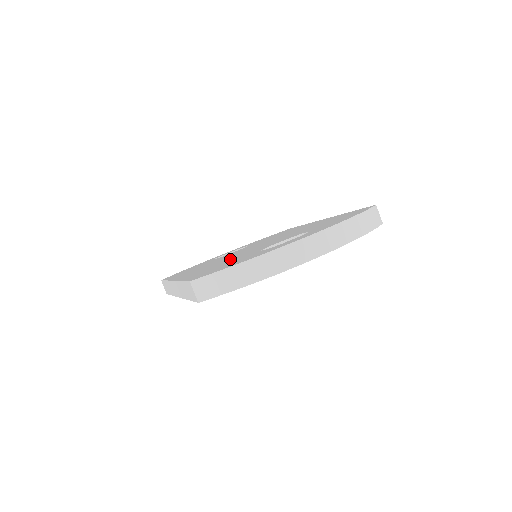
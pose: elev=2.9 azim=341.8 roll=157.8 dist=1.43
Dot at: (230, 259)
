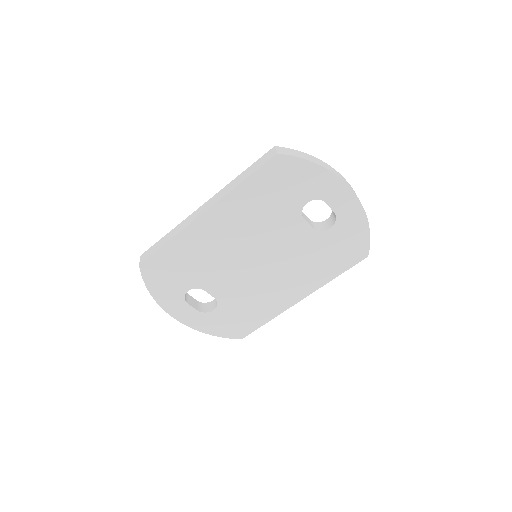
Dot at: occluded
